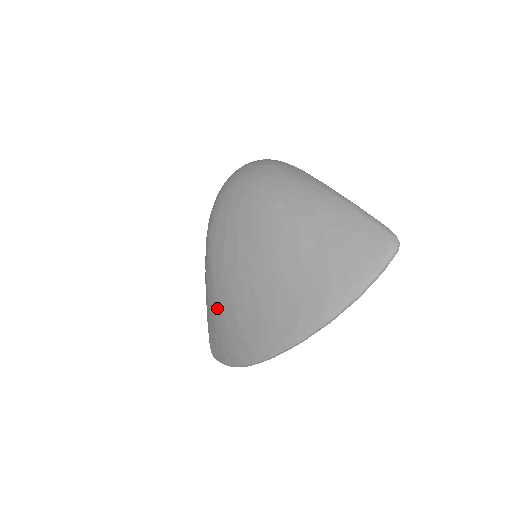
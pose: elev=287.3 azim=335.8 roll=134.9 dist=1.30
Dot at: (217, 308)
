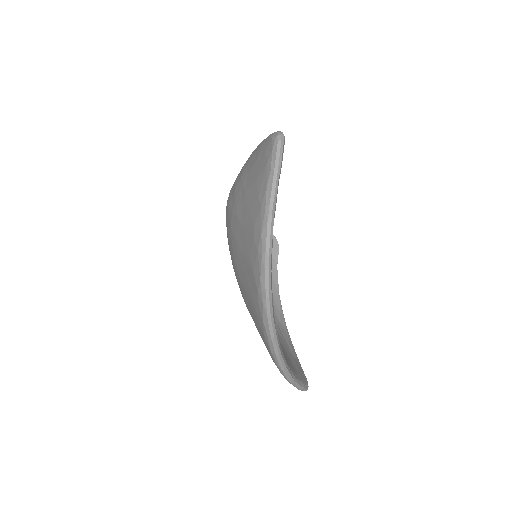
Dot at: occluded
